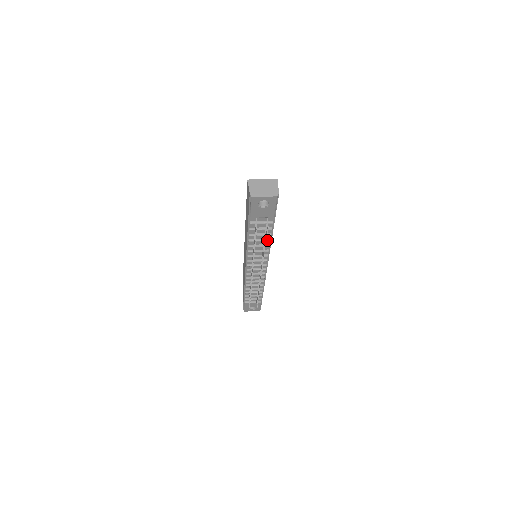
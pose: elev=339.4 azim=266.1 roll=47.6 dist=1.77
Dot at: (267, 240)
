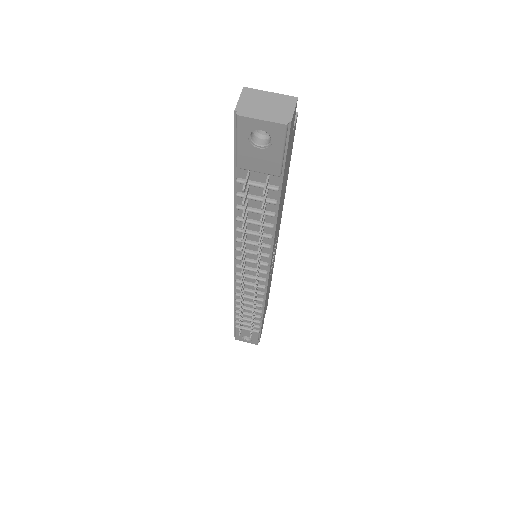
Dot at: (267, 225)
